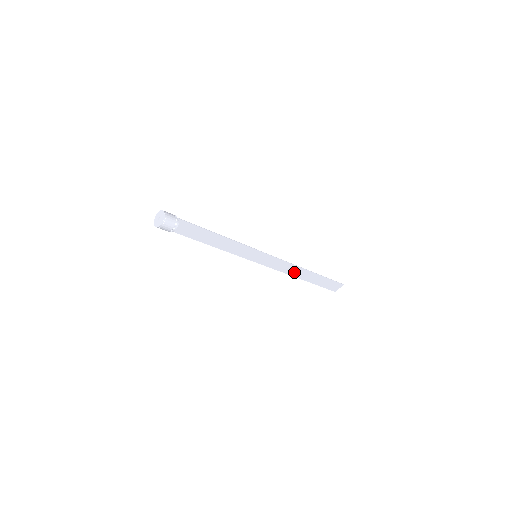
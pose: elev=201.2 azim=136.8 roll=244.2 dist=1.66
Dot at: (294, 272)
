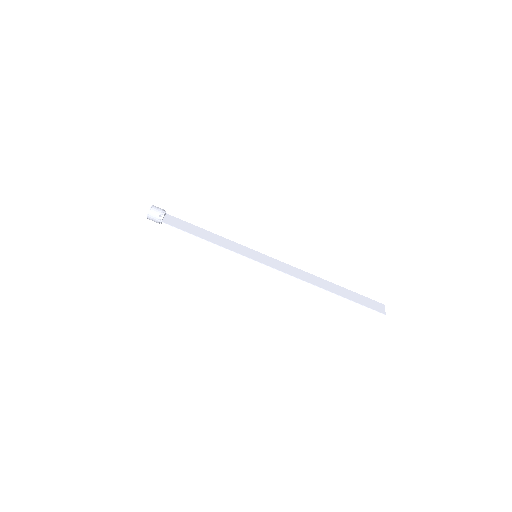
Dot at: (311, 280)
